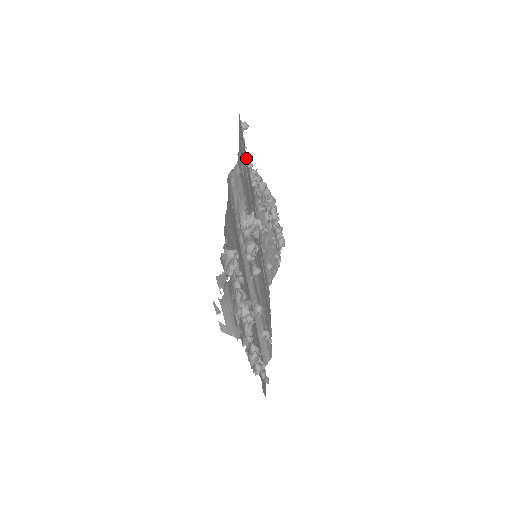
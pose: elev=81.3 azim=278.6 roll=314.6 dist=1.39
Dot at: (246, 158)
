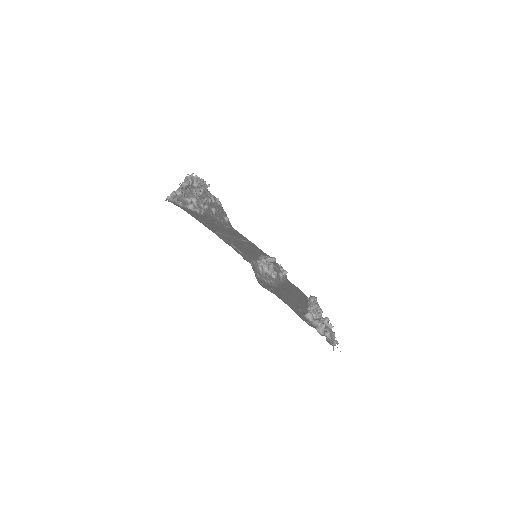
Dot at: (203, 219)
